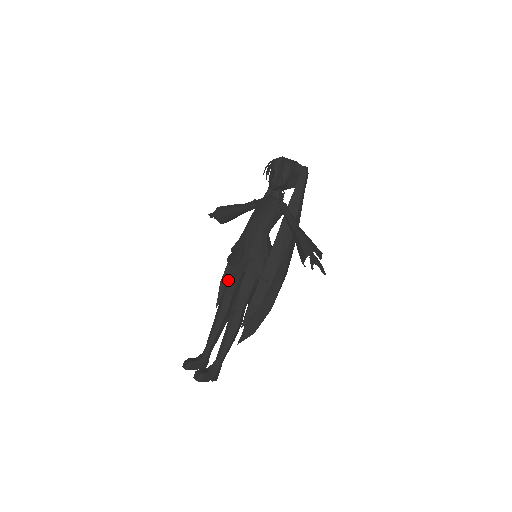
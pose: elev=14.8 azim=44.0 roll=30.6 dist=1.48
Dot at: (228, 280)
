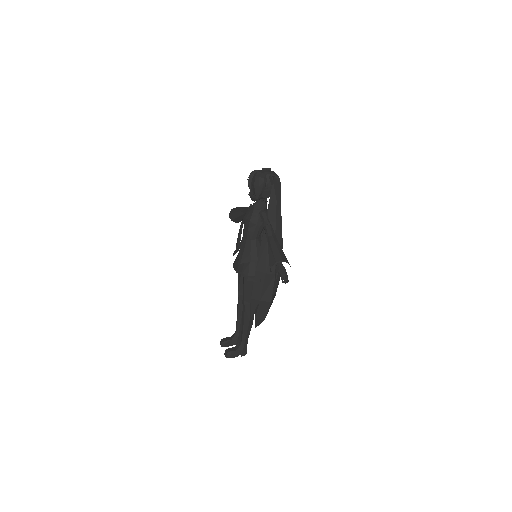
Dot at: (238, 277)
